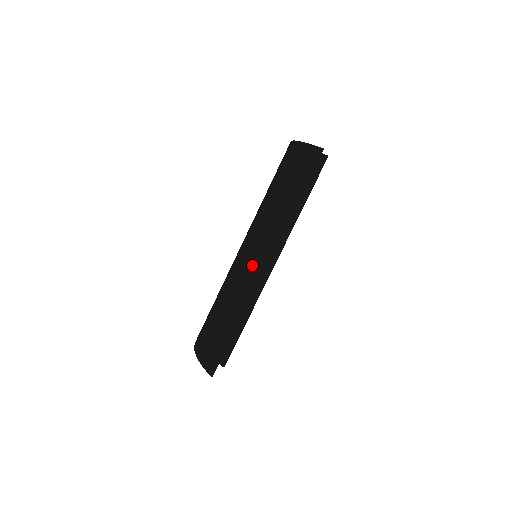
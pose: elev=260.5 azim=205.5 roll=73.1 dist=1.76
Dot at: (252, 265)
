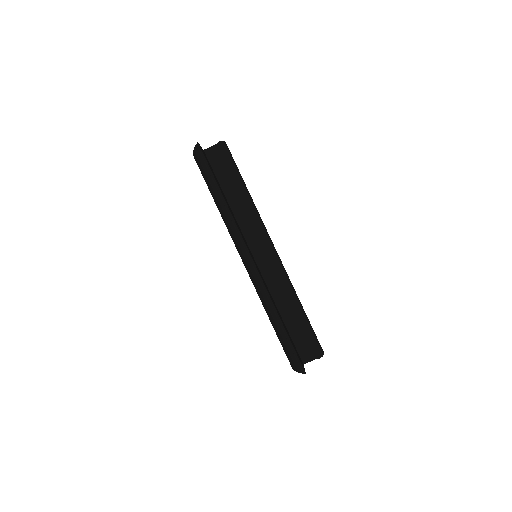
Dot at: (248, 265)
